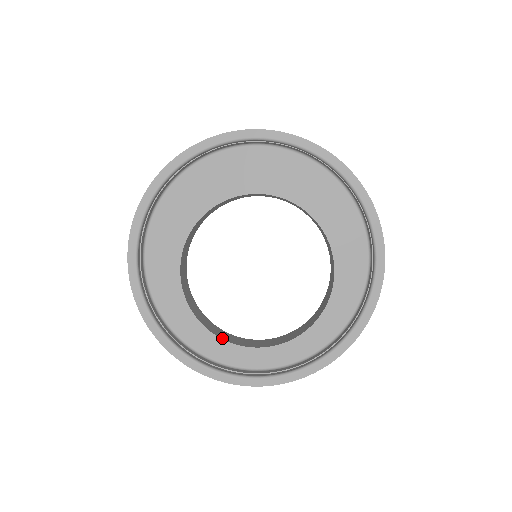
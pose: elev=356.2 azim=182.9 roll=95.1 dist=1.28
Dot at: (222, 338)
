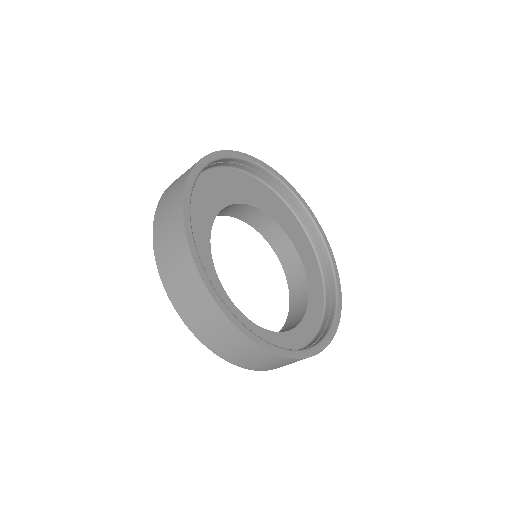
Dot at: (248, 319)
